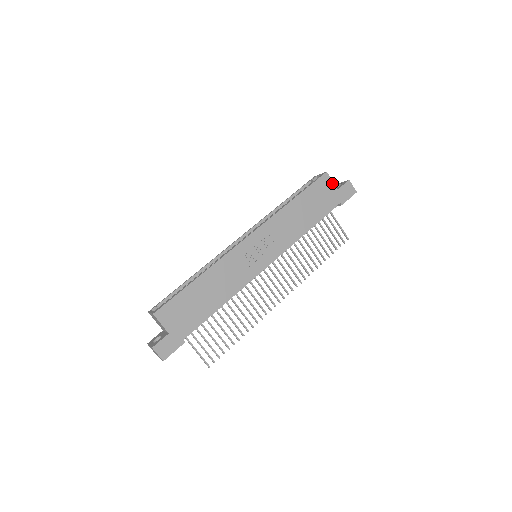
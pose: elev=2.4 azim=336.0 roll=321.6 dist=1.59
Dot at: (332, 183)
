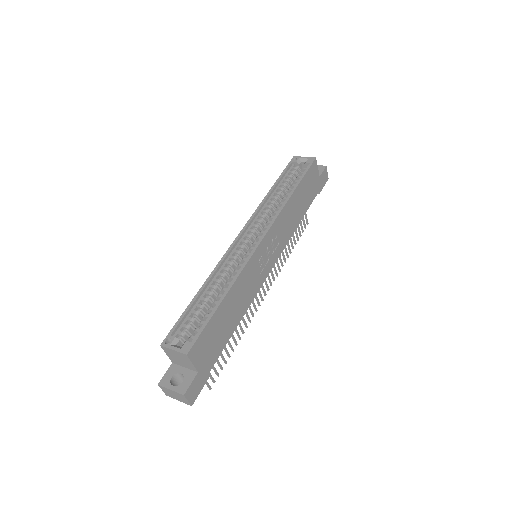
Dot at: (317, 170)
